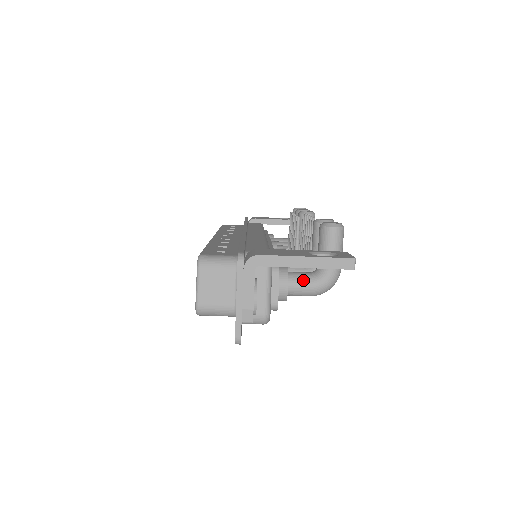
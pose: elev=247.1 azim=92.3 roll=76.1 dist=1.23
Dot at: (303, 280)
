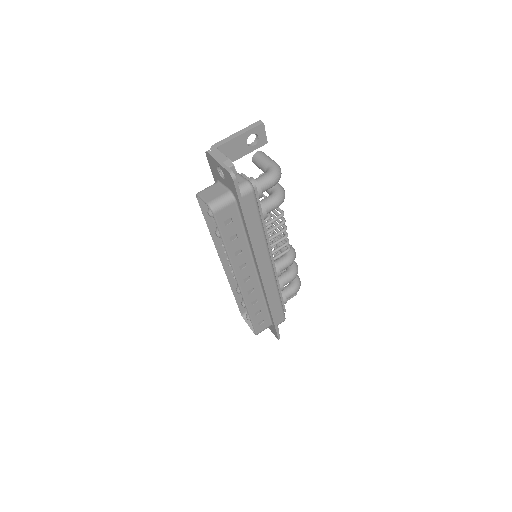
Dot at: (261, 176)
